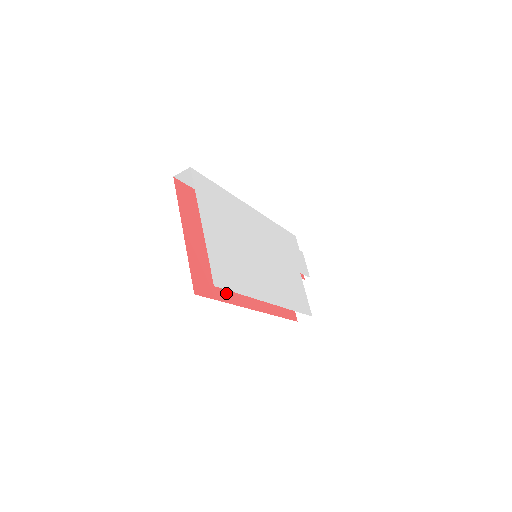
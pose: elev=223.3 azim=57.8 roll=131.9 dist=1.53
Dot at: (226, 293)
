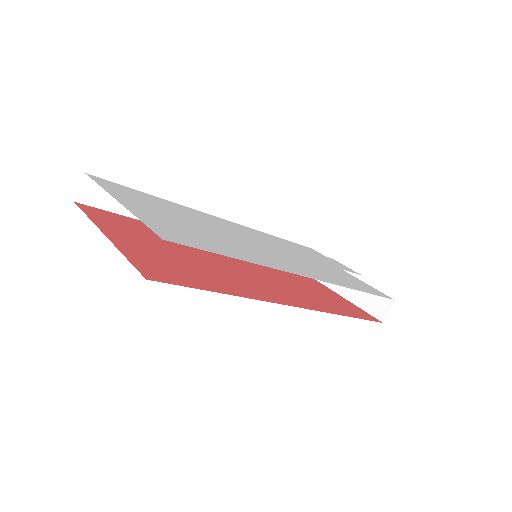
Dot at: (221, 287)
